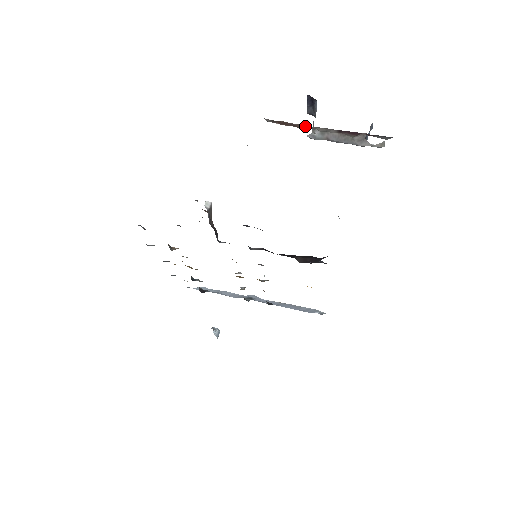
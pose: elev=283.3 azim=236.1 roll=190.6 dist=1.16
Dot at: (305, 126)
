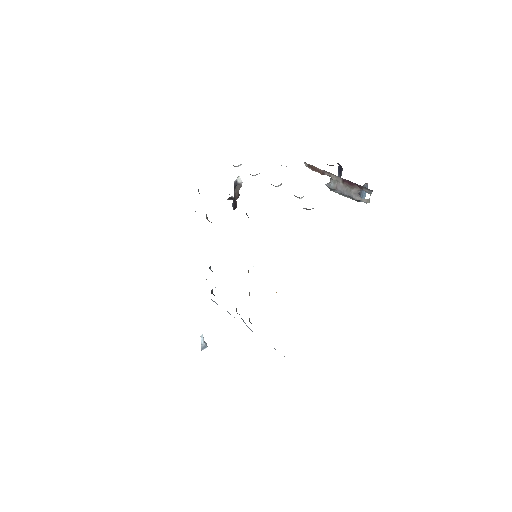
Dot at: (325, 173)
